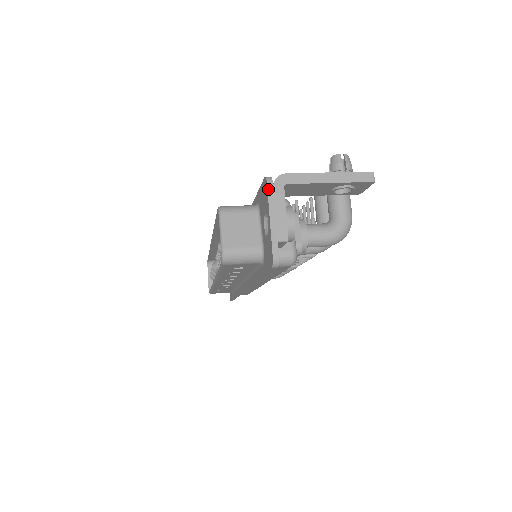
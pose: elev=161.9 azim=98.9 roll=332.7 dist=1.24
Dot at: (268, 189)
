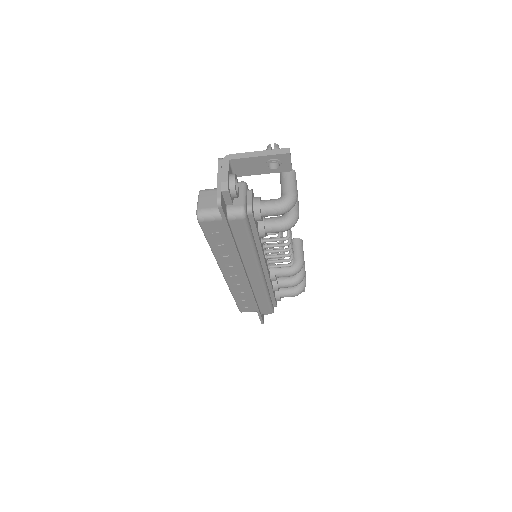
Dot at: (218, 163)
